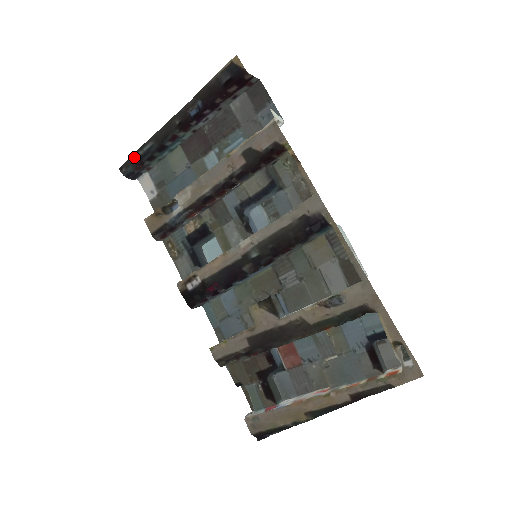
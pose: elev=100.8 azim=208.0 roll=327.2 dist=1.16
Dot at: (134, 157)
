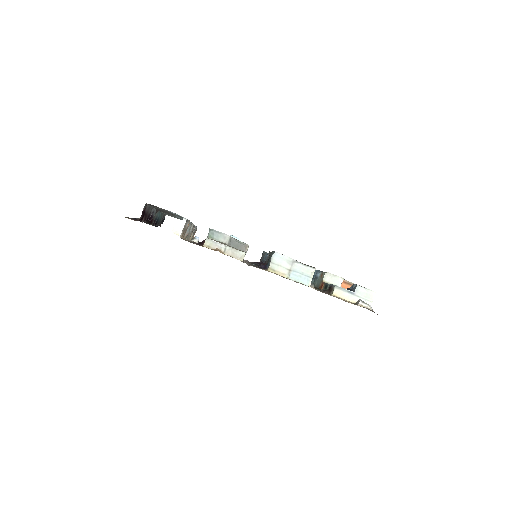
Dot at: occluded
